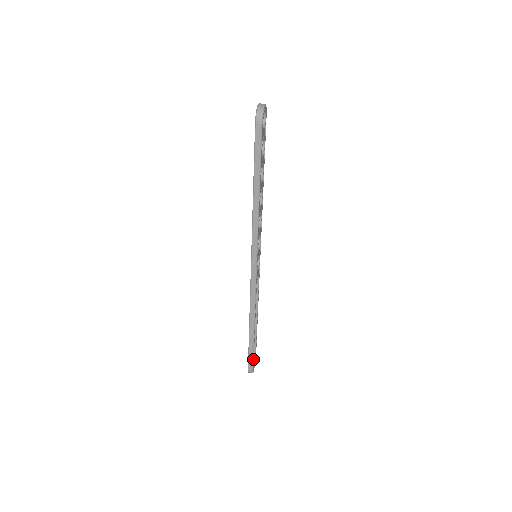
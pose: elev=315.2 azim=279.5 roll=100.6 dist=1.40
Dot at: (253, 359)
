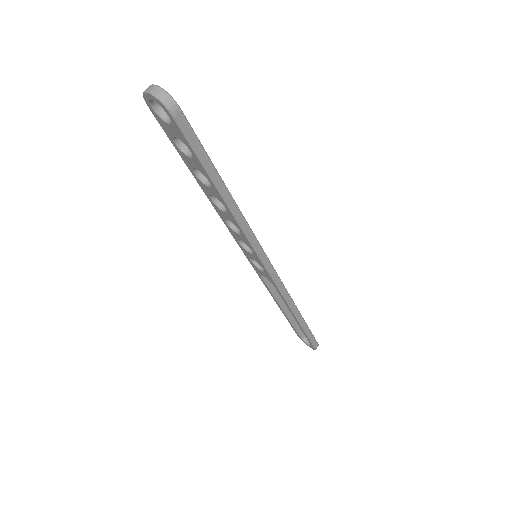
Dot at: (313, 336)
